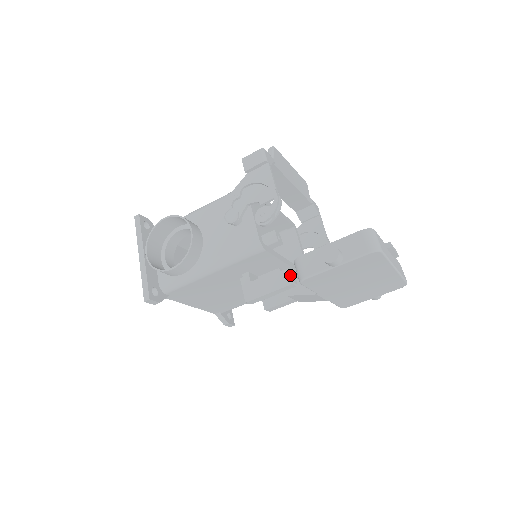
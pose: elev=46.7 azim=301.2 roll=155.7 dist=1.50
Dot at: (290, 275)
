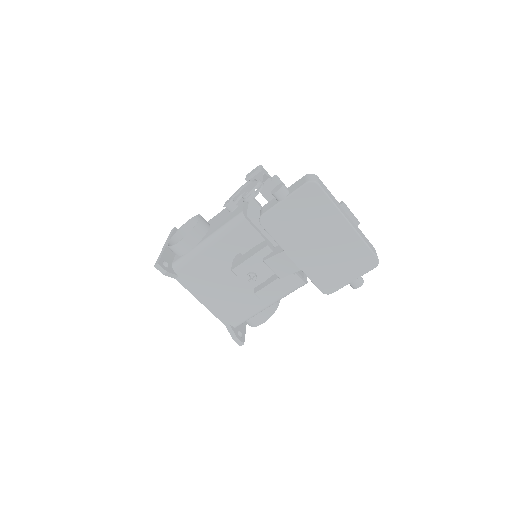
Dot at: (266, 242)
